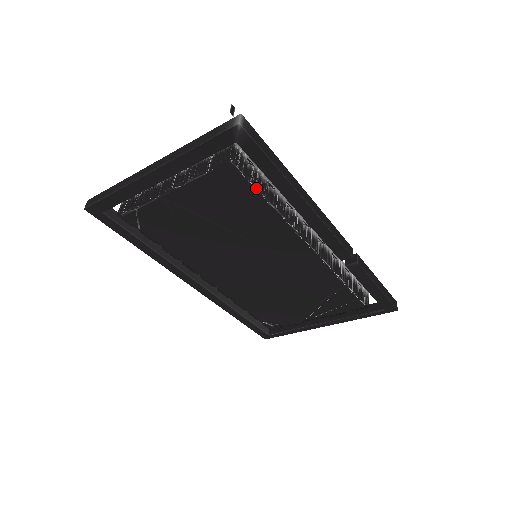
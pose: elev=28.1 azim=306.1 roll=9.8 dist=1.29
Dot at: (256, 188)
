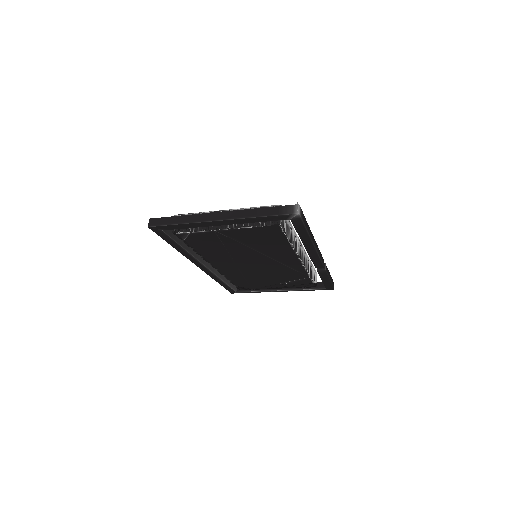
Dot at: (286, 236)
